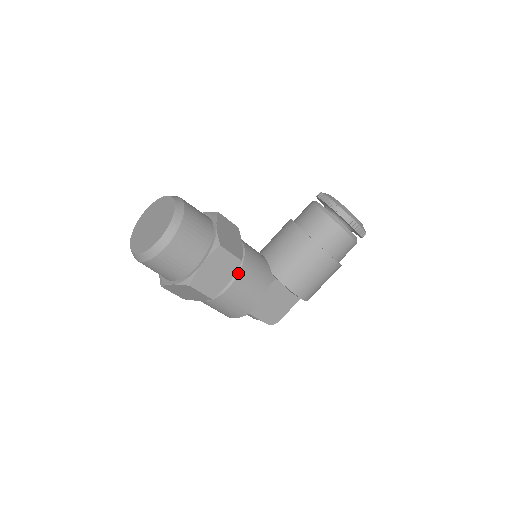
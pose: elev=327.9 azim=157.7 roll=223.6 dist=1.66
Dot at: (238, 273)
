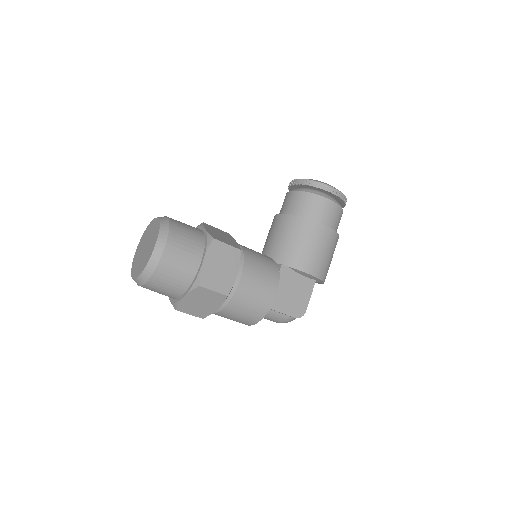
Dot at: (242, 265)
